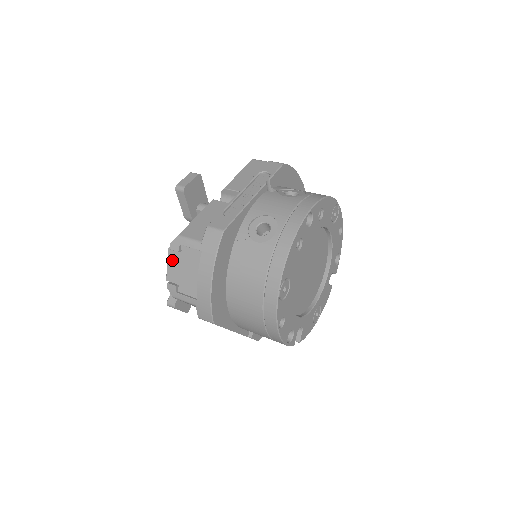
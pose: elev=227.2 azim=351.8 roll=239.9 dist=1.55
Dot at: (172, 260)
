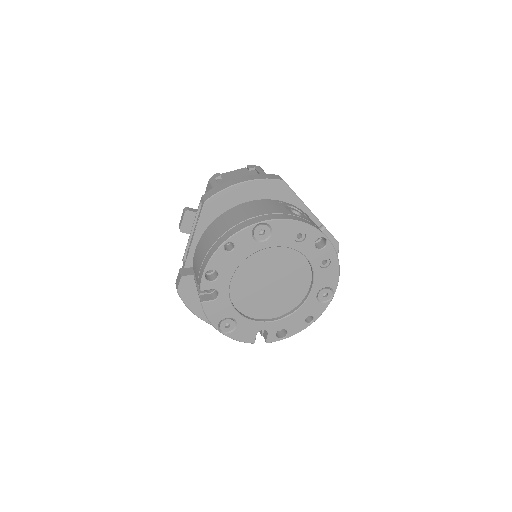
Dot at: (238, 171)
